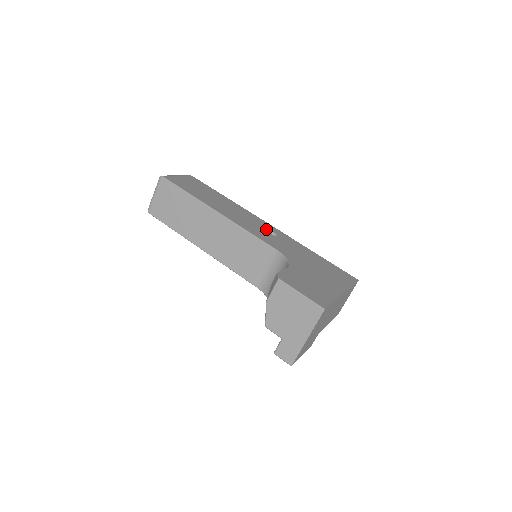
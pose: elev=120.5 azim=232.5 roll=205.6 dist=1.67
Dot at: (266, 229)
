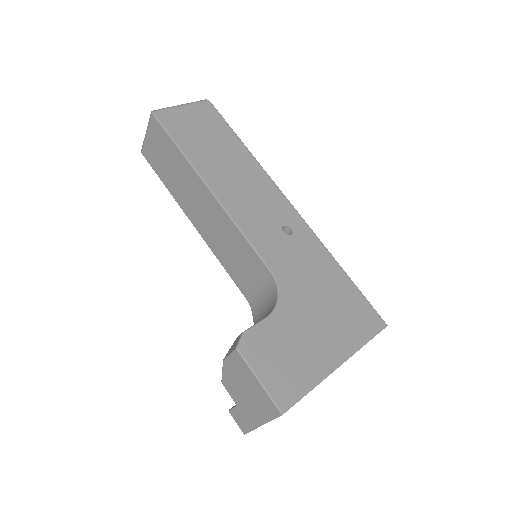
Dot at: (279, 220)
